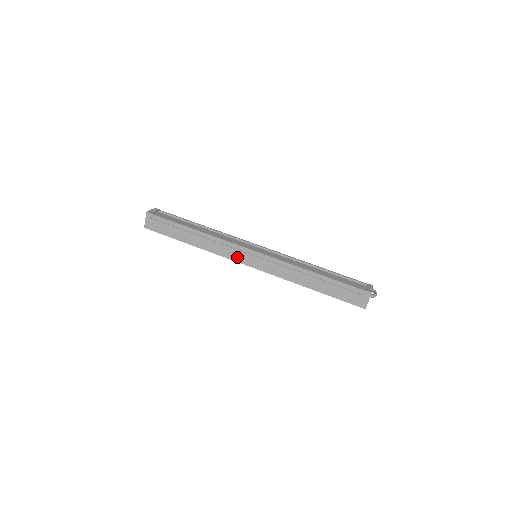
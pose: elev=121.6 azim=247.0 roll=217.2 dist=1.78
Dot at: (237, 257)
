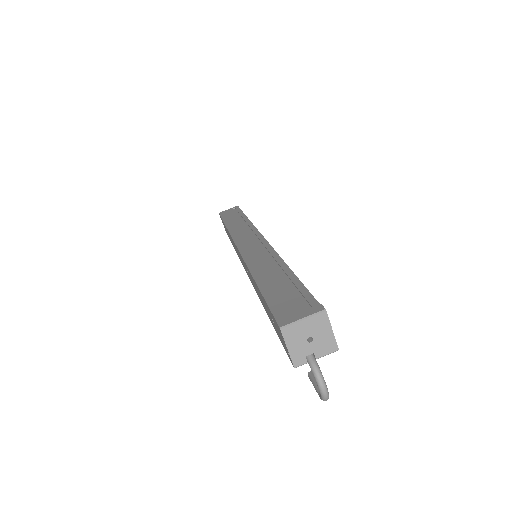
Dot at: (241, 238)
